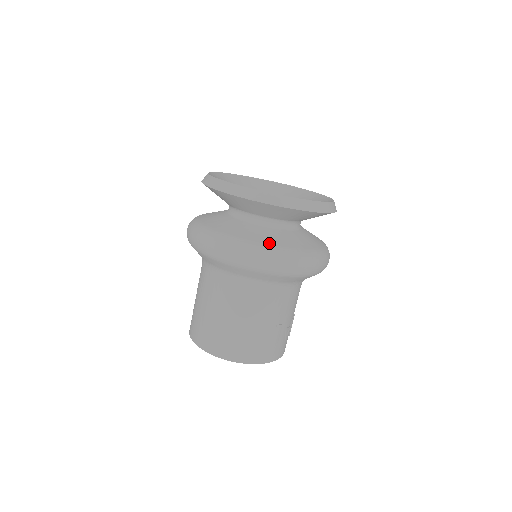
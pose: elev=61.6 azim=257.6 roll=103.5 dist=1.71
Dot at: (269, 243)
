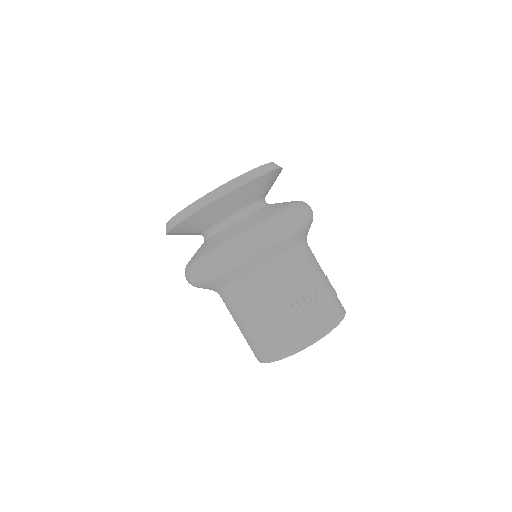
Dot at: (214, 246)
